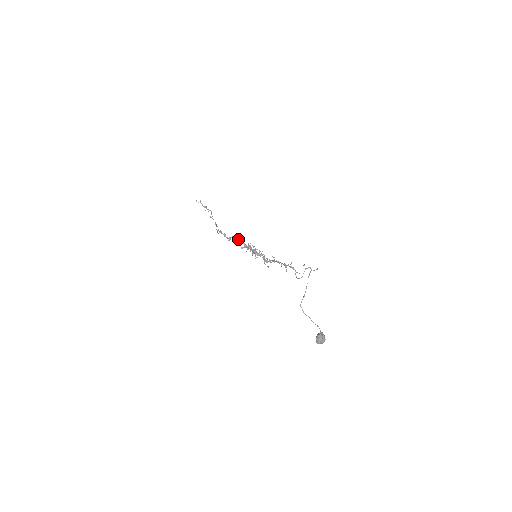
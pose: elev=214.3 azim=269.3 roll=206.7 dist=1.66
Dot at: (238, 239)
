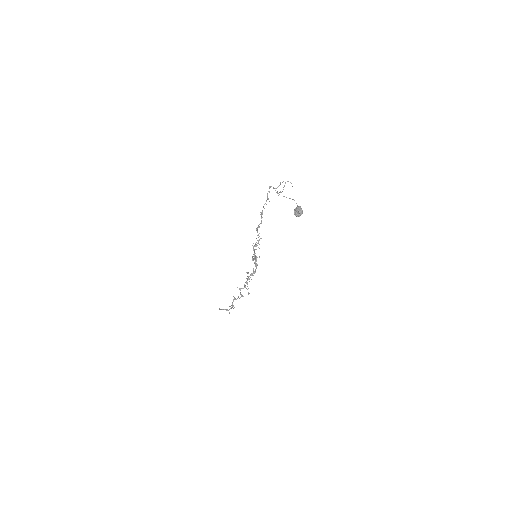
Dot at: (246, 278)
